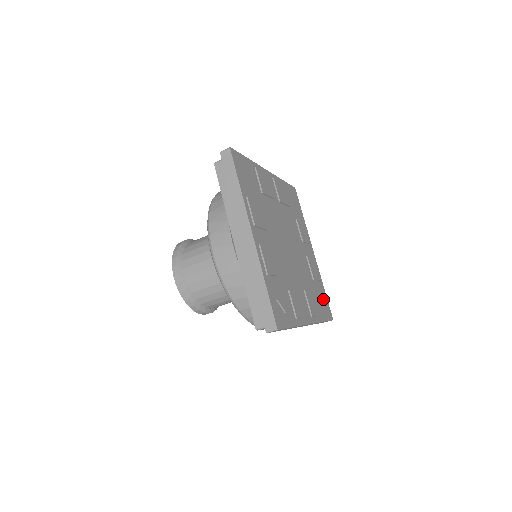
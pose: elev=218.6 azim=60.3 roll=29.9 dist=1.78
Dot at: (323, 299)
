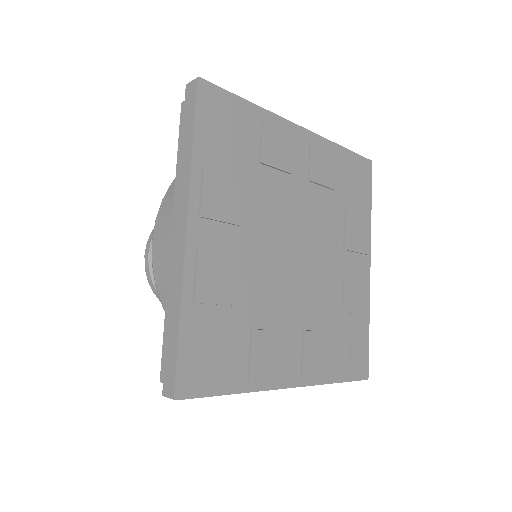
Dot at: (353, 172)
